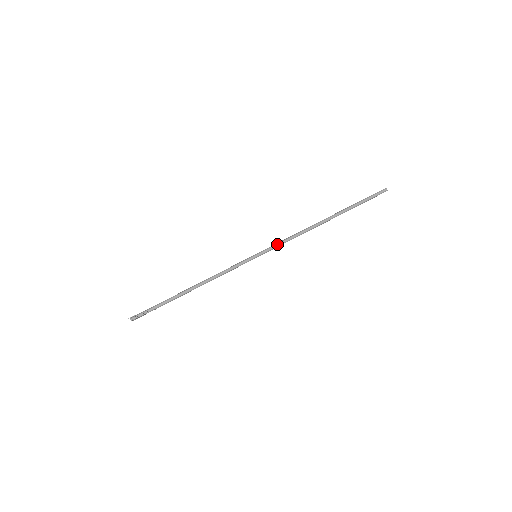
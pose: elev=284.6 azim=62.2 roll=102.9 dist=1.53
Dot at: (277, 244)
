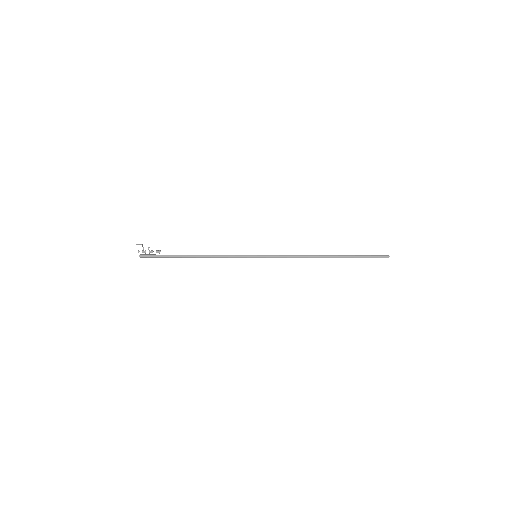
Dot at: (277, 255)
